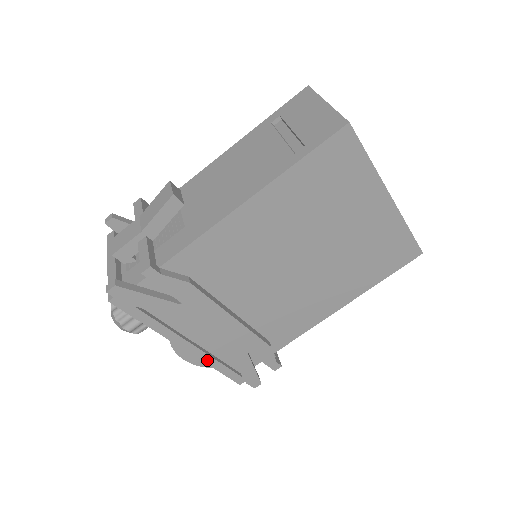
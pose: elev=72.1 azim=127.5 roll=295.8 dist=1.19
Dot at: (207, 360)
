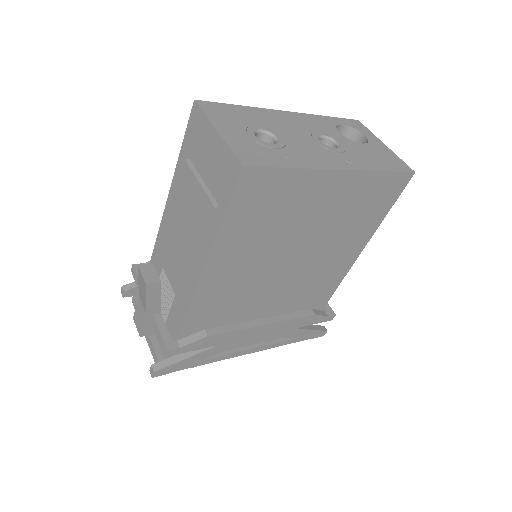
Dot at: (269, 347)
